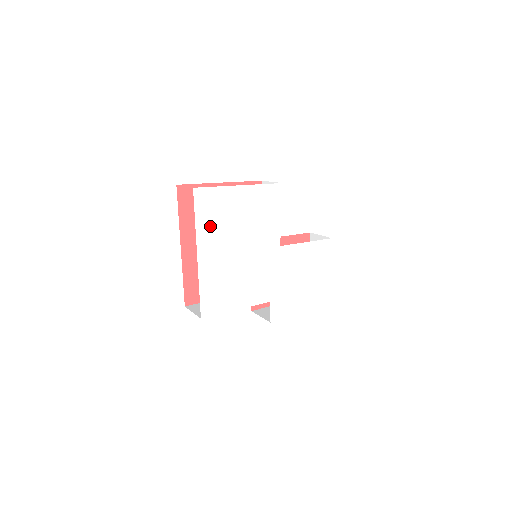
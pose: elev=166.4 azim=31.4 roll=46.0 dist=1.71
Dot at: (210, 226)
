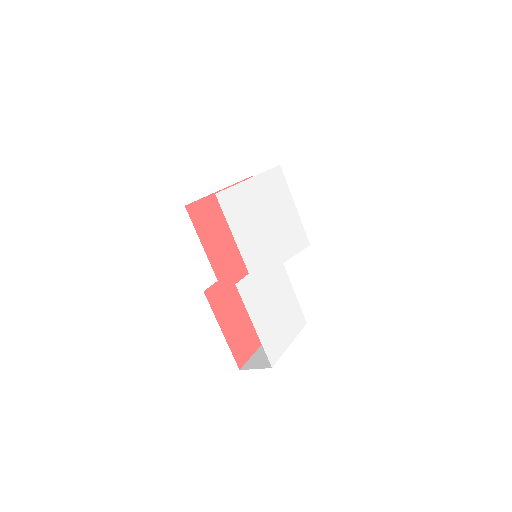
Dot at: (269, 185)
